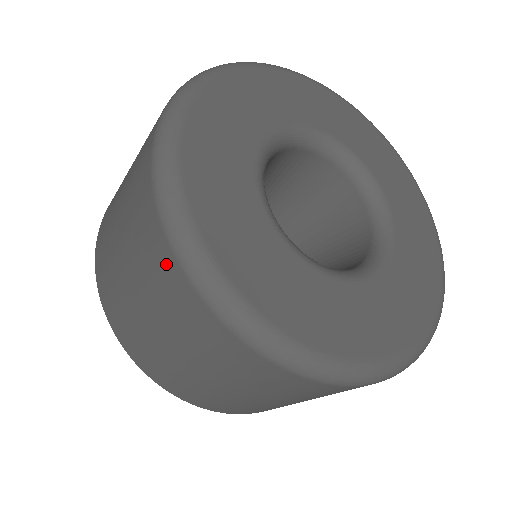
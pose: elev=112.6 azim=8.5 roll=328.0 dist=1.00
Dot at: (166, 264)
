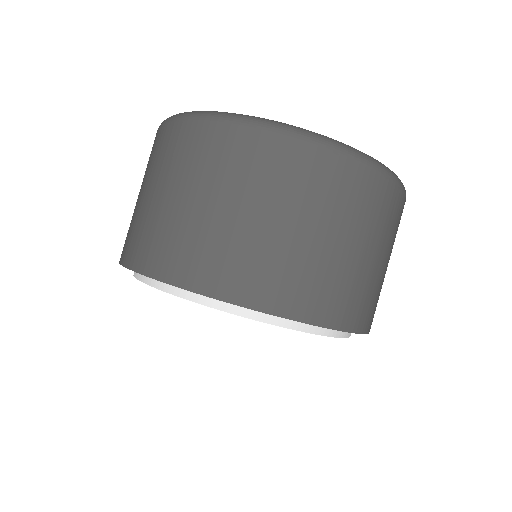
Dot at: (283, 152)
